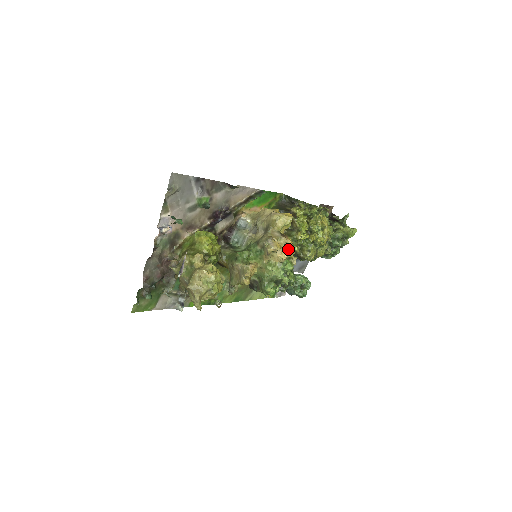
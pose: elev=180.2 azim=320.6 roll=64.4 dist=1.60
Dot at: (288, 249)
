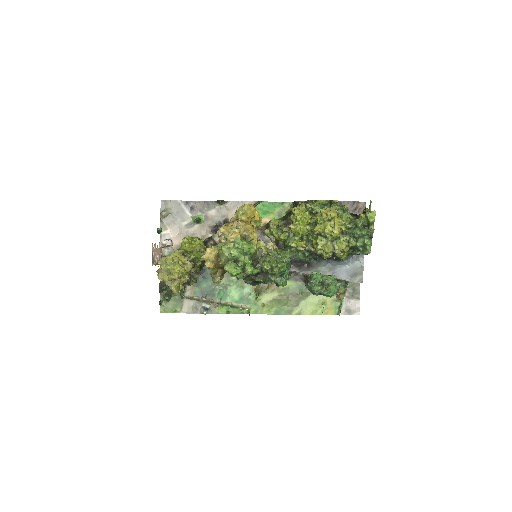
Dot at: (246, 232)
